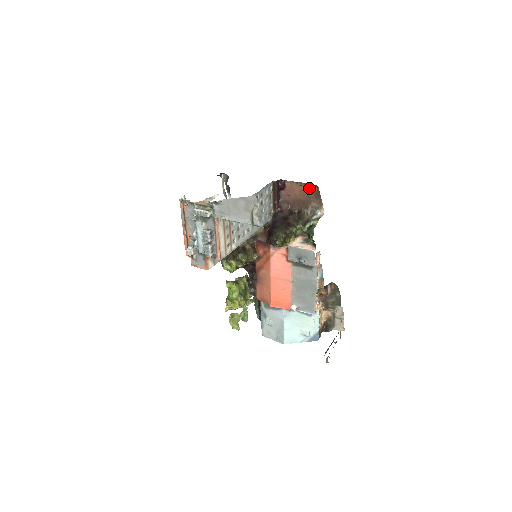
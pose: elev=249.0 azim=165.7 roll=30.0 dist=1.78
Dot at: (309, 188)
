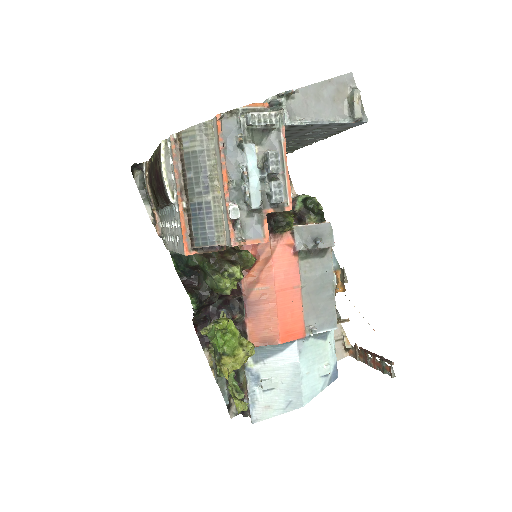
Dot at: occluded
